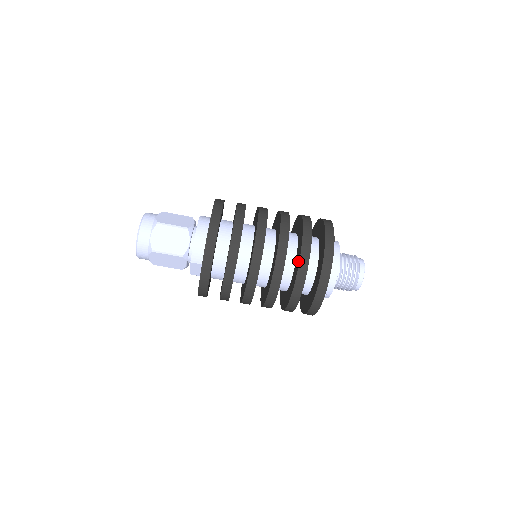
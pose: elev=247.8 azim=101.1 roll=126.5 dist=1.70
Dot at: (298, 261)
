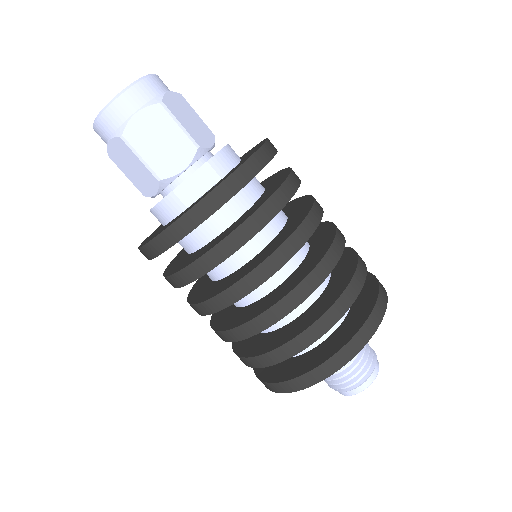
Dot at: (352, 263)
